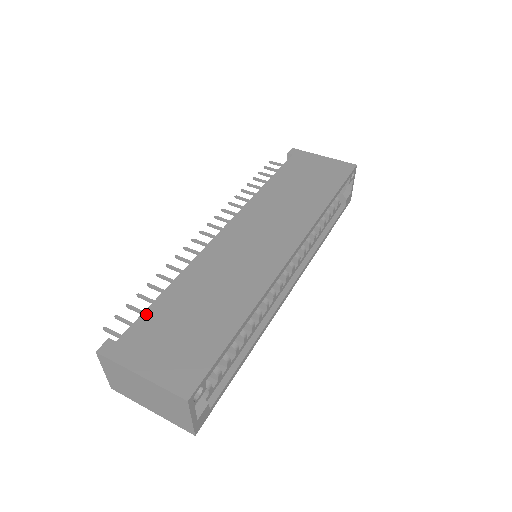
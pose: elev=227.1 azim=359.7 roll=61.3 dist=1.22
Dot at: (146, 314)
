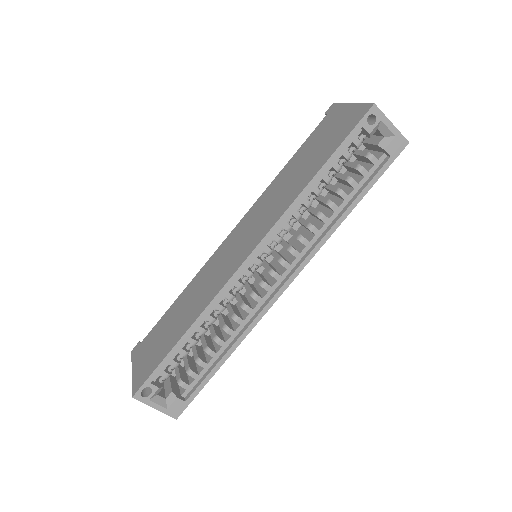
Dot at: (158, 323)
